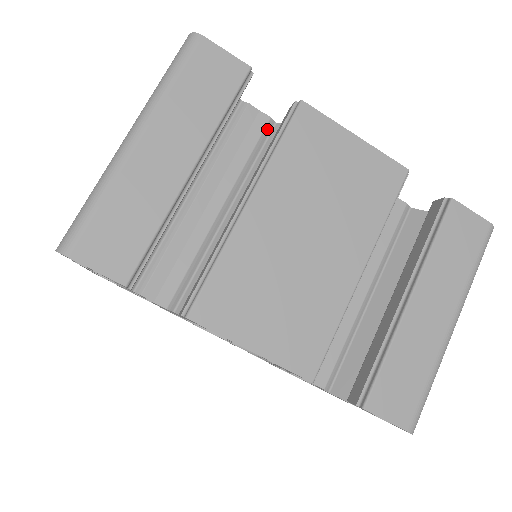
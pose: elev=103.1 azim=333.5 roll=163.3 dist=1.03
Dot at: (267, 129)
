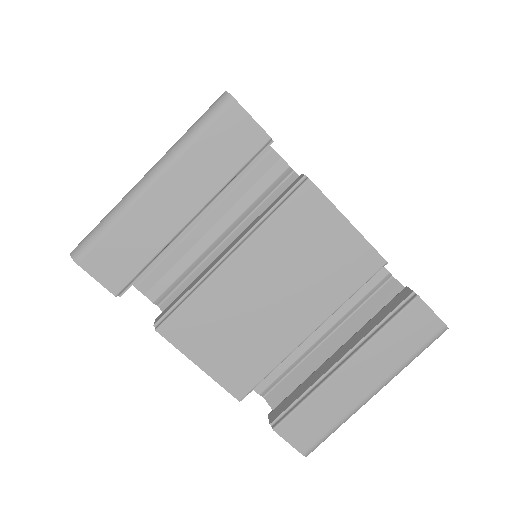
Dot at: (283, 176)
